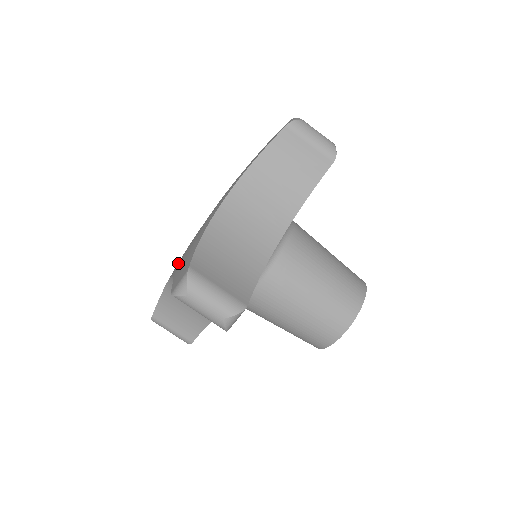
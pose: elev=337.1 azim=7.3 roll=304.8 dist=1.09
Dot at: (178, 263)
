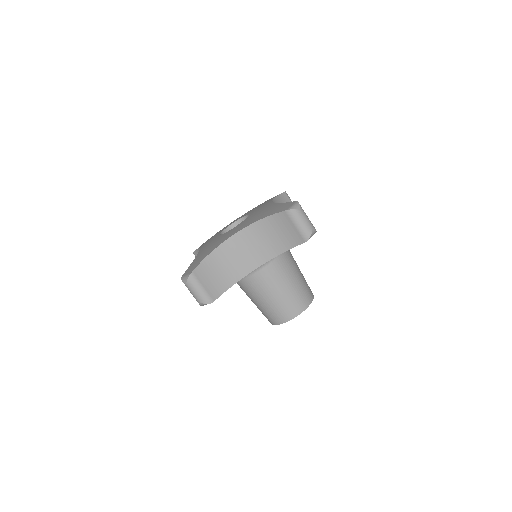
Dot at: (205, 247)
